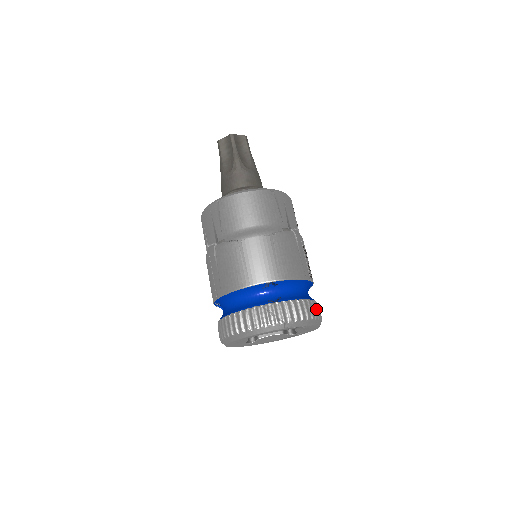
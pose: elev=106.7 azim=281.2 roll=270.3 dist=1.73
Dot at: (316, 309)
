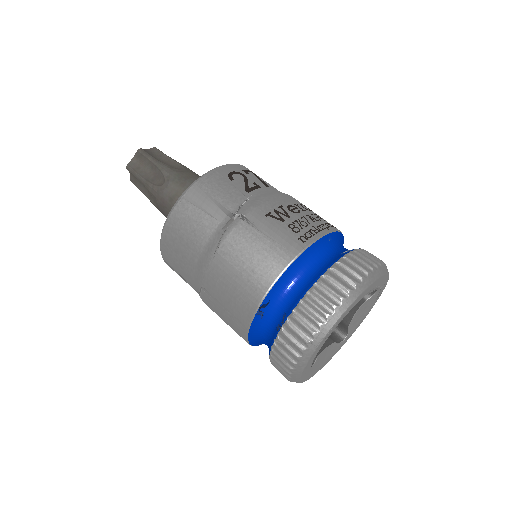
Dot at: (342, 276)
